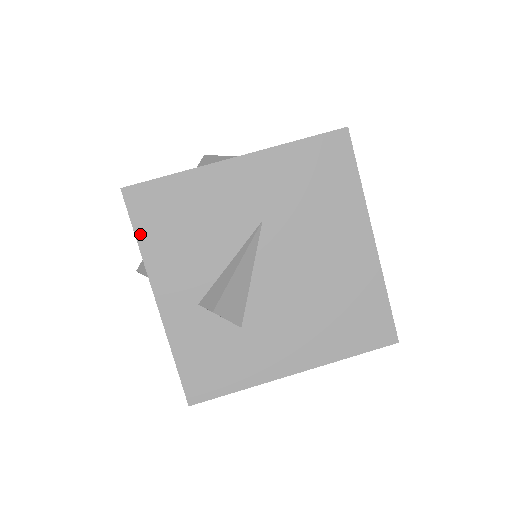
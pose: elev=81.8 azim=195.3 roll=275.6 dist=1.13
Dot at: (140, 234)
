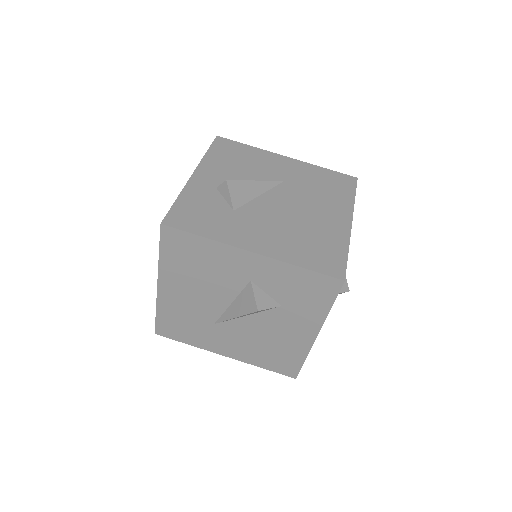
Dot at: (211, 151)
